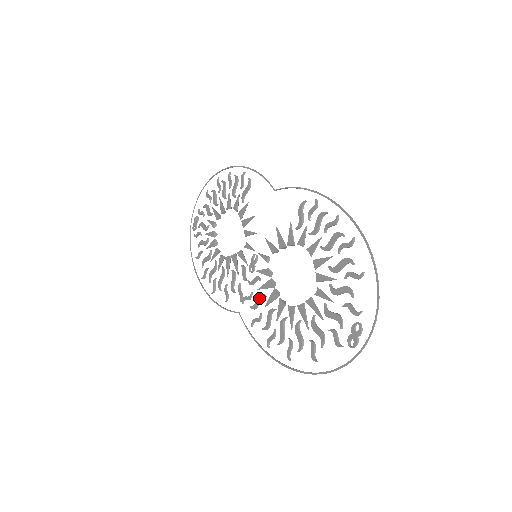
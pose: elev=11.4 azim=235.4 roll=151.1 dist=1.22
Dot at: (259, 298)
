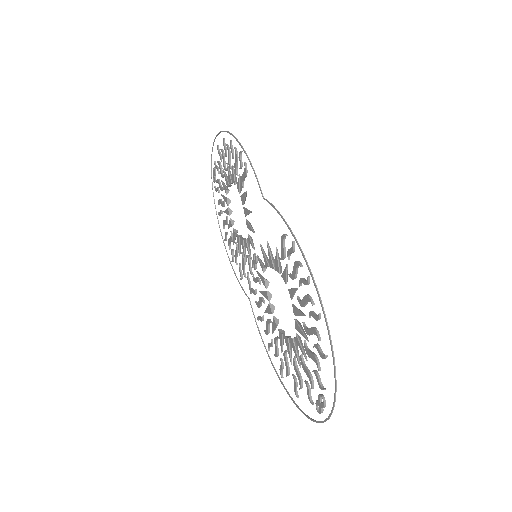
Dot at: (260, 301)
